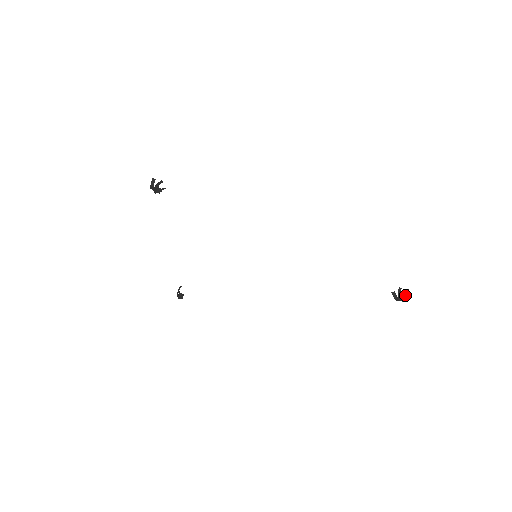
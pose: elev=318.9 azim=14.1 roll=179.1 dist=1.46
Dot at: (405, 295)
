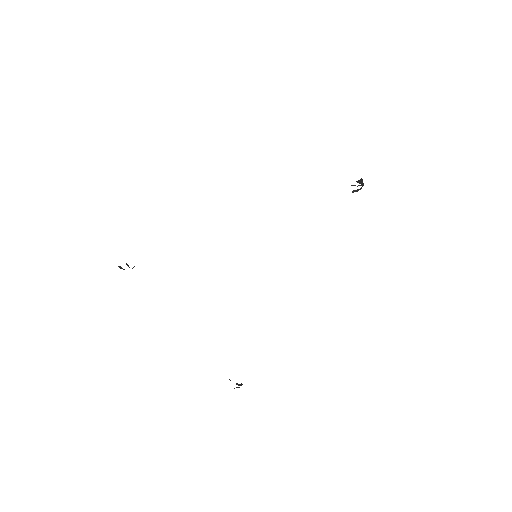
Dot at: (360, 180)
